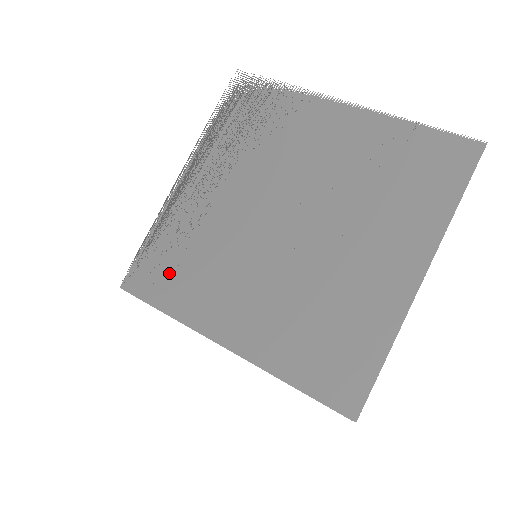
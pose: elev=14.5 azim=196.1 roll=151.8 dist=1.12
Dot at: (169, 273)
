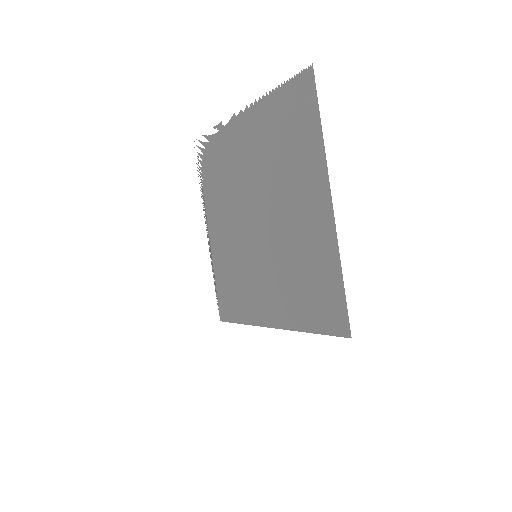
Dot at: (232, 297)
